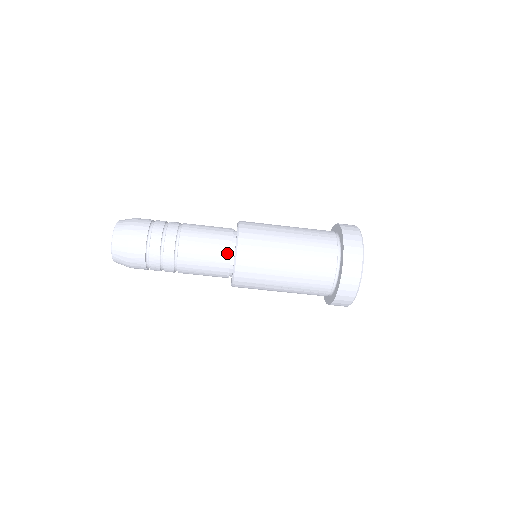
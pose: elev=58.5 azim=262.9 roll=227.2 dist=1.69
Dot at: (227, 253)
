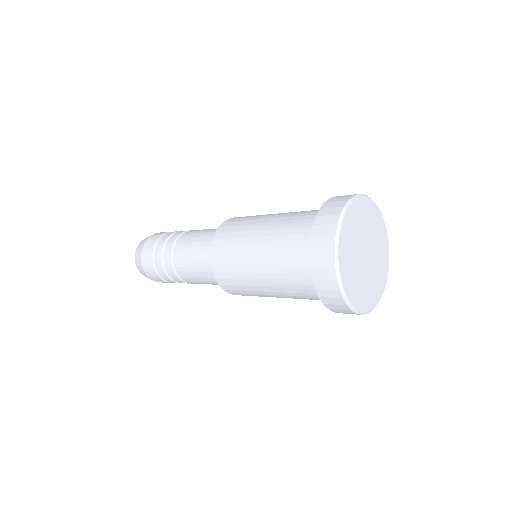
Dot at: occluded
